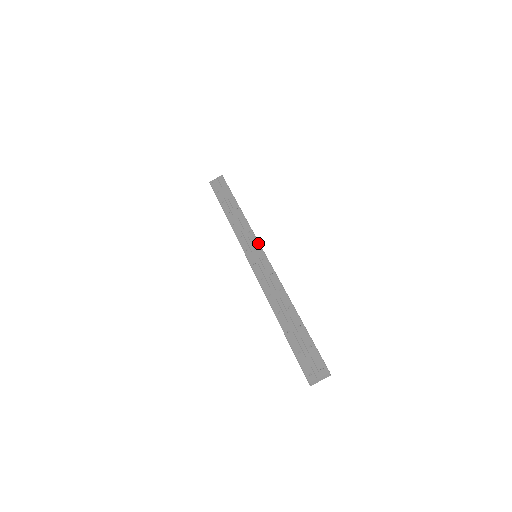
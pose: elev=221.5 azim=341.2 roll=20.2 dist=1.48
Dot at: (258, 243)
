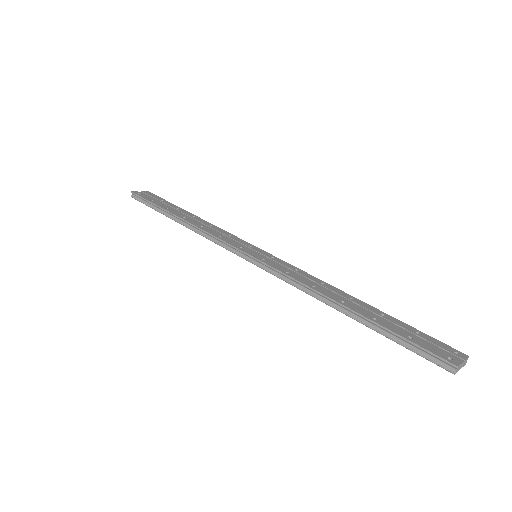
Dot at: (252, 245)
